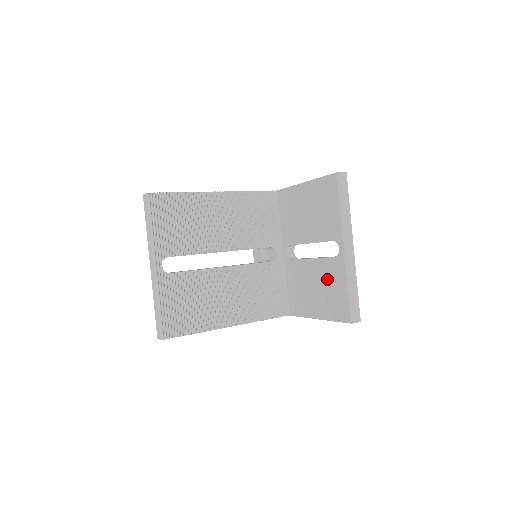
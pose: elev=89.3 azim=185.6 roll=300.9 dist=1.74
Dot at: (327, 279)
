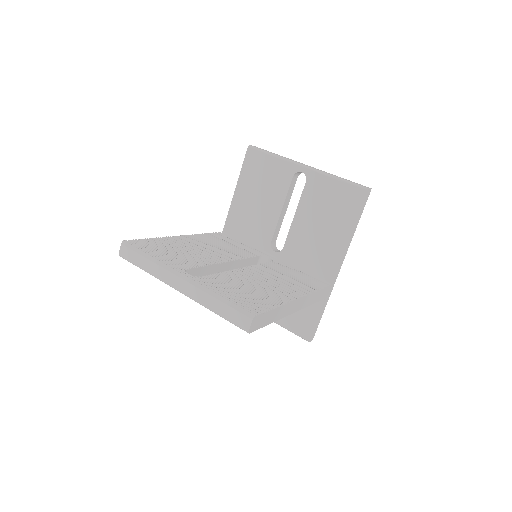
Dot at: (319, 202)
